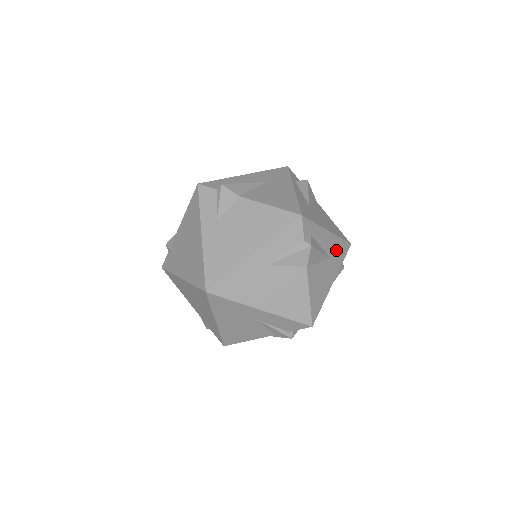
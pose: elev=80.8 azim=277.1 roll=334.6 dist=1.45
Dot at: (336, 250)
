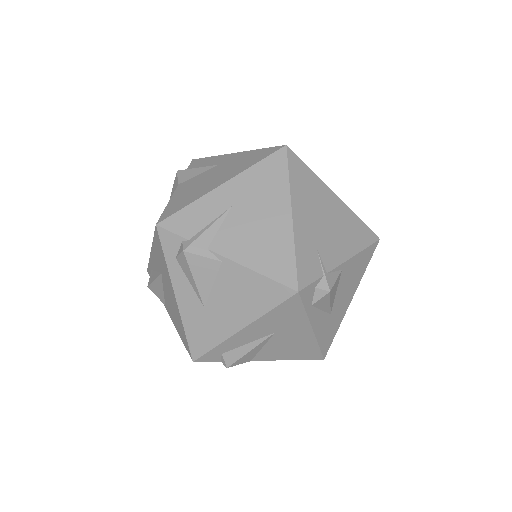
Dot at: occluded
